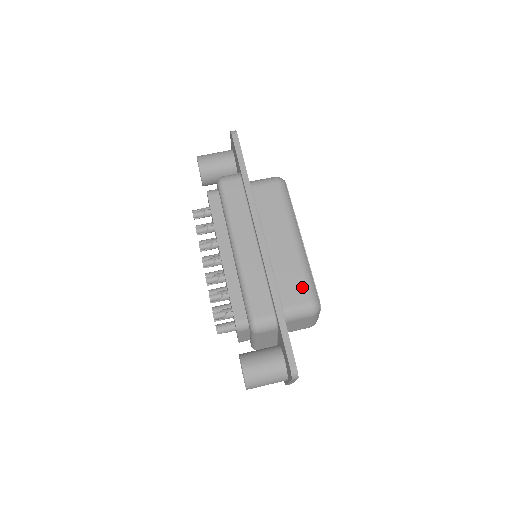
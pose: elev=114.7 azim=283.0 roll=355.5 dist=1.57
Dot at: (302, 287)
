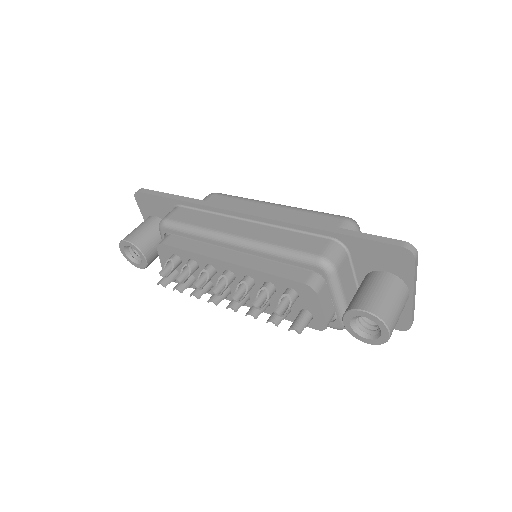
Dot at: (324, 219)
